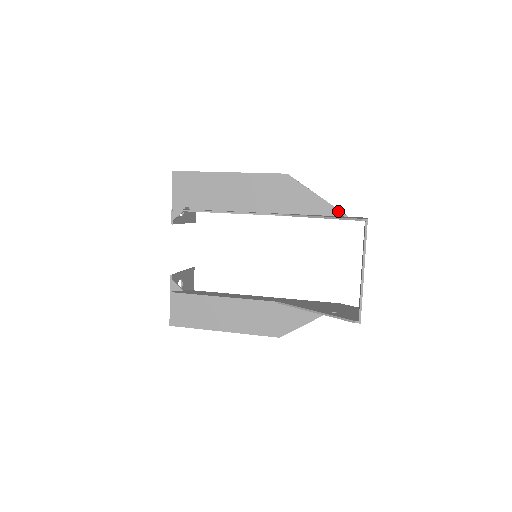
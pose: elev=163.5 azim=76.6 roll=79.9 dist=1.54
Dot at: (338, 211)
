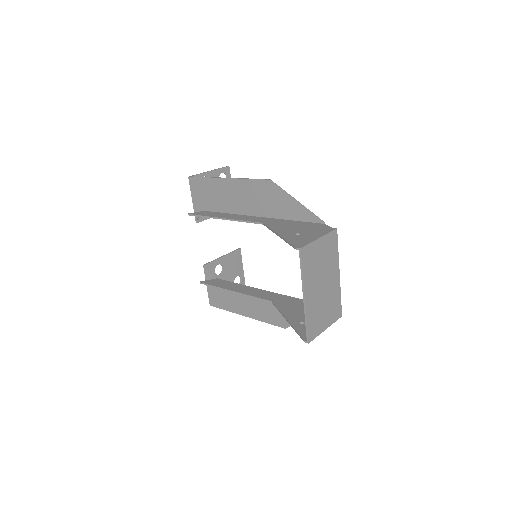
Dot at: (316, 218)
